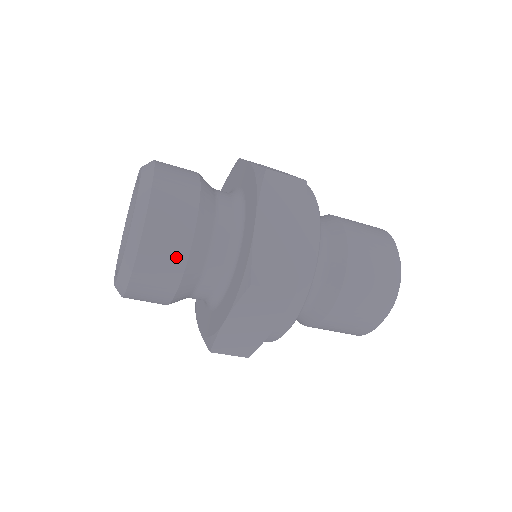
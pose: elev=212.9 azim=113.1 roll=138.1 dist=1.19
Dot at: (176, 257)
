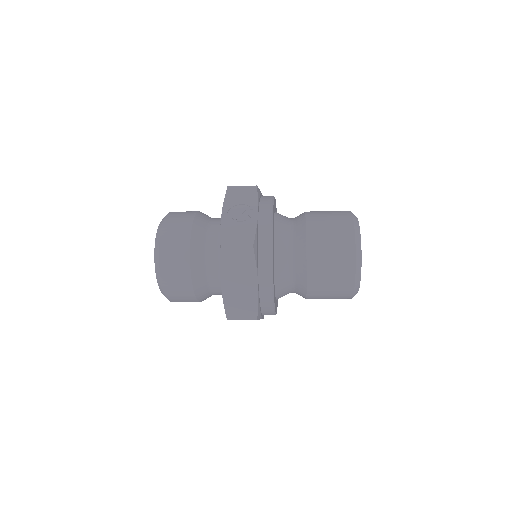
Dot at: (188, 296)
